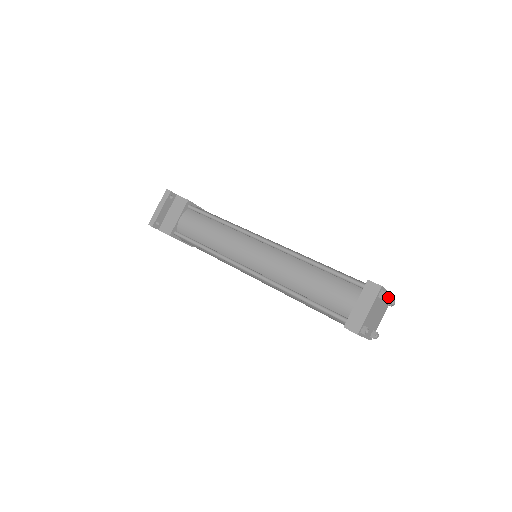
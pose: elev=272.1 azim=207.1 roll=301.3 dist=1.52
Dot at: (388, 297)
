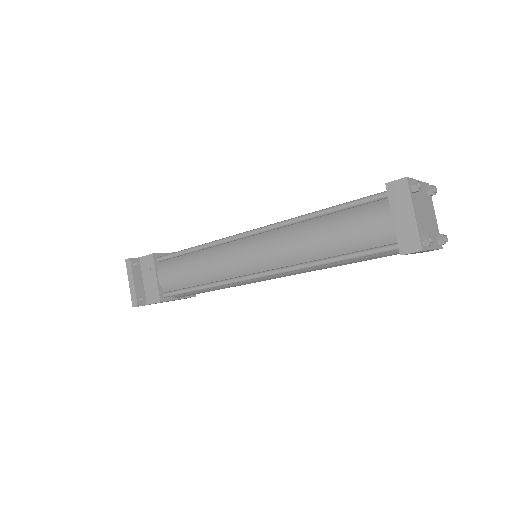
Dot at: (423, 187)
